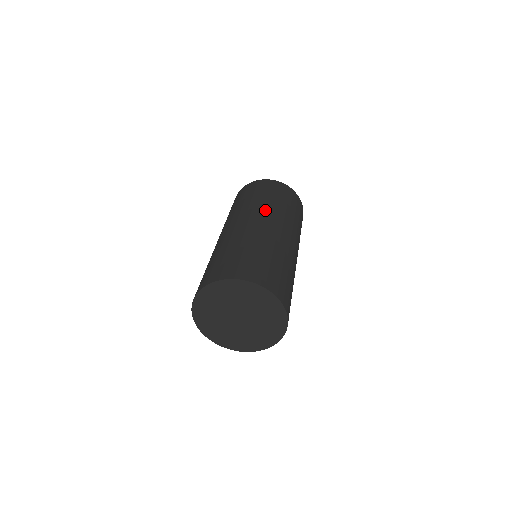
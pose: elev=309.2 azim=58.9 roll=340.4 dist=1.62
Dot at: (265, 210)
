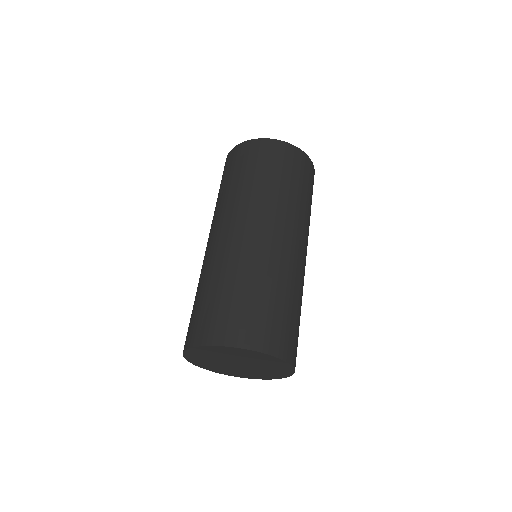
Dot at: (277, 209)
